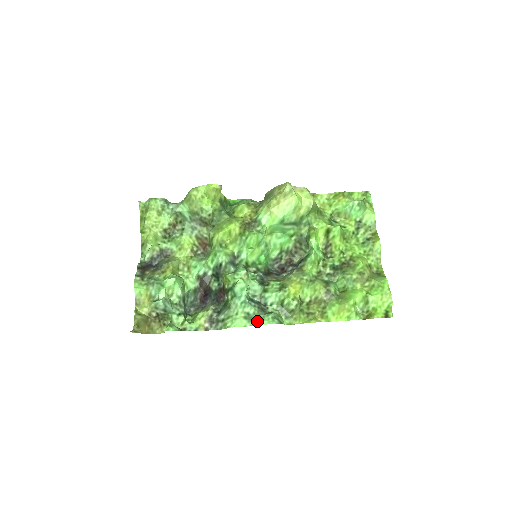
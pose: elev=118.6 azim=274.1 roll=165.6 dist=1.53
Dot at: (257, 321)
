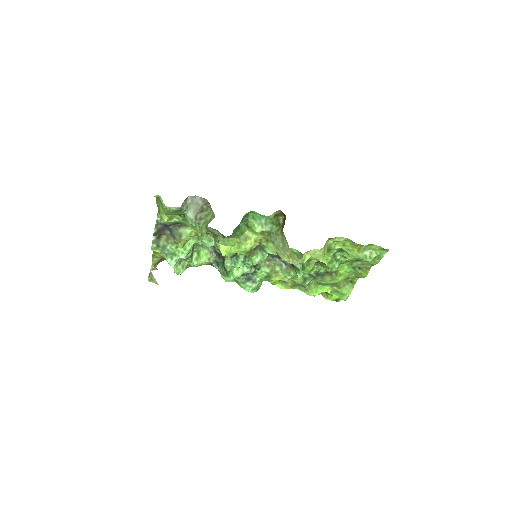
Dot at: (241, 286)
